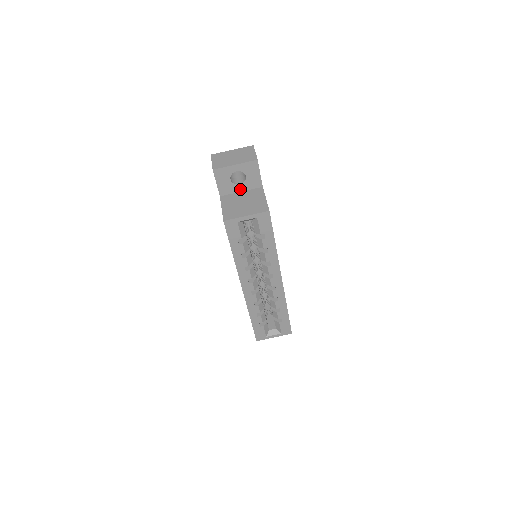
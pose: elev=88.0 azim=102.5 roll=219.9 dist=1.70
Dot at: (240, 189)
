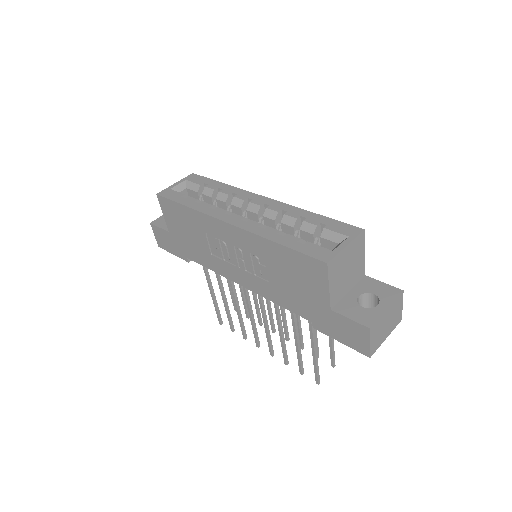
Dot at: occluded
